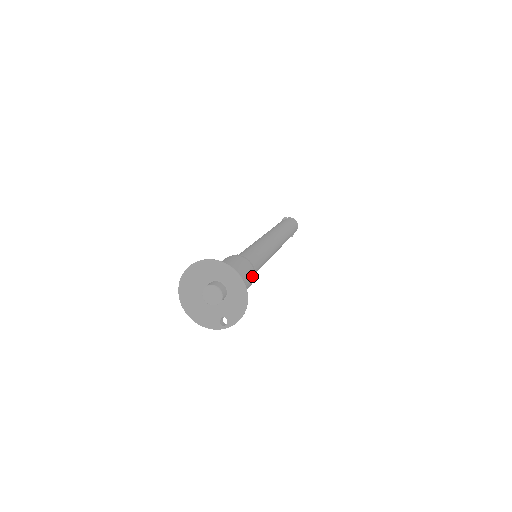
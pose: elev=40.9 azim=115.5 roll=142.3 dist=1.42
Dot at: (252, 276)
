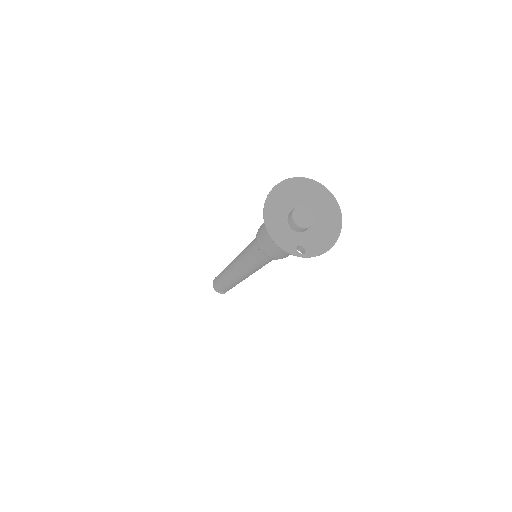
Dot at: occluded
